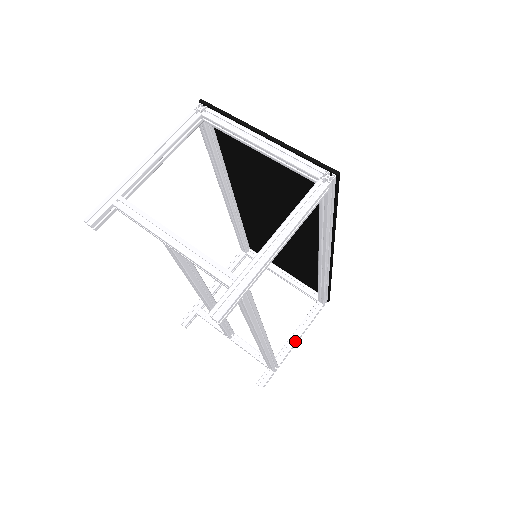
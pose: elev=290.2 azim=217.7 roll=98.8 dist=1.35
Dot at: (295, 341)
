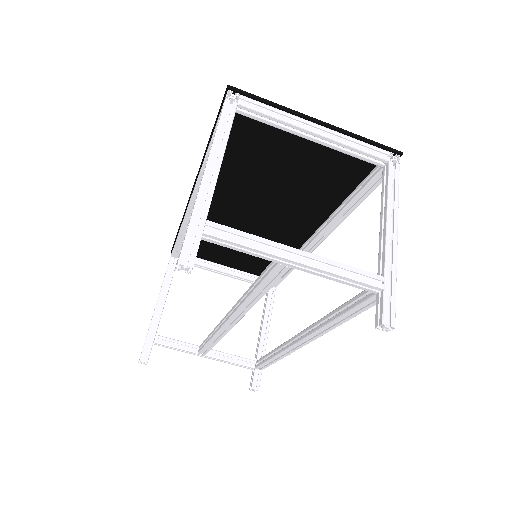
Dot at: (267, 332)
